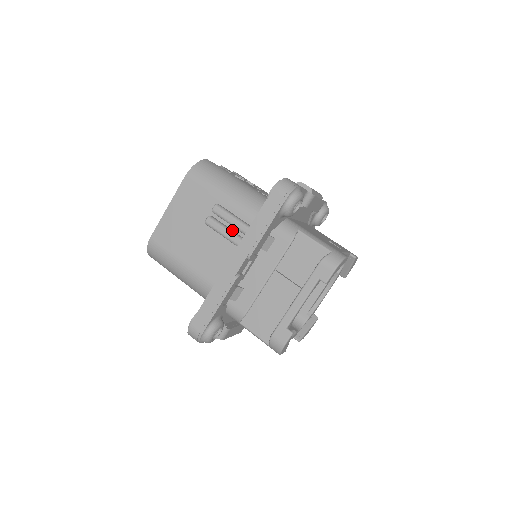
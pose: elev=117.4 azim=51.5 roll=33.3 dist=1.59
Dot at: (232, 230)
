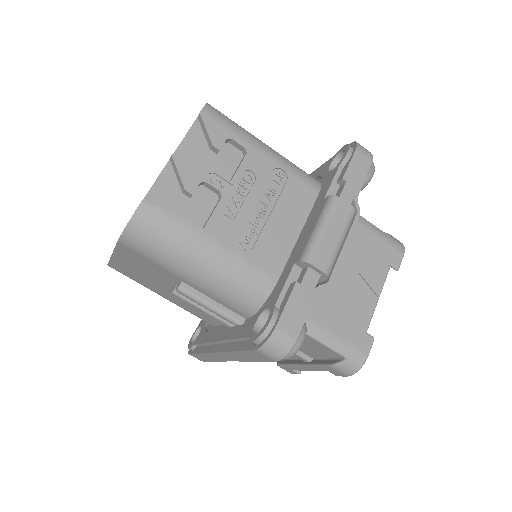
Dot at: occluded
